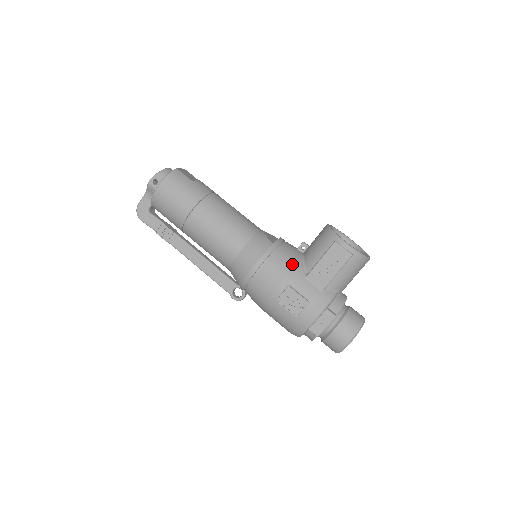
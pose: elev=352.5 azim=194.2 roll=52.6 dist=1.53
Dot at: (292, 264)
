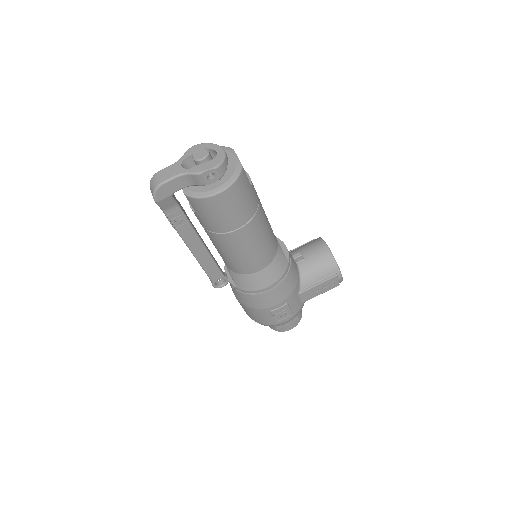
Dot at: (295, 283)
